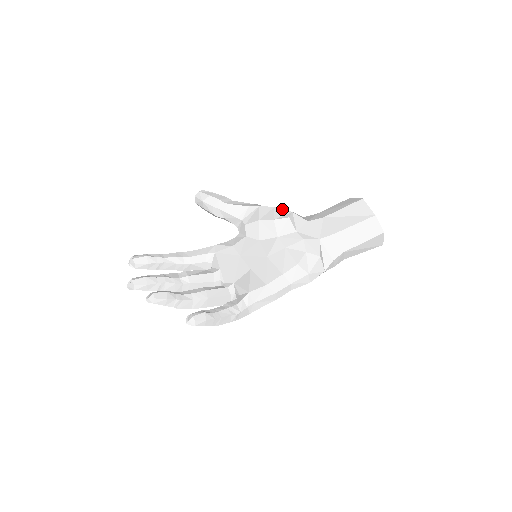
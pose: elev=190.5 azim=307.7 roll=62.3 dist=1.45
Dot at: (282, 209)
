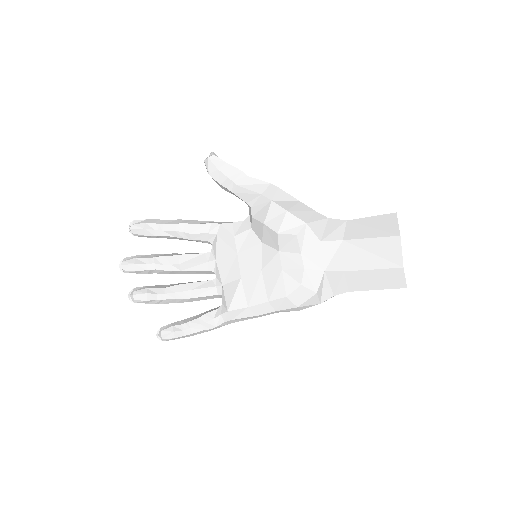
Dot at: (295, 216)
